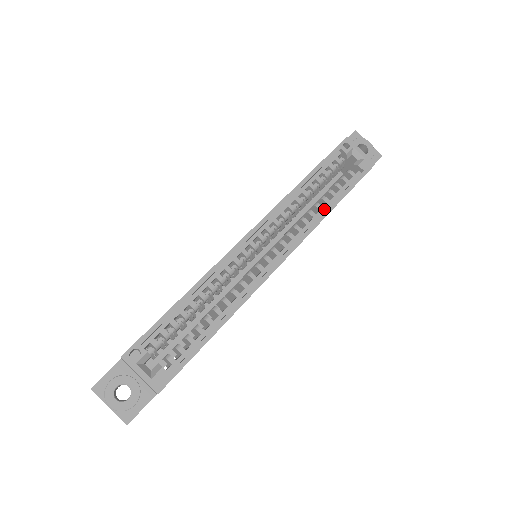
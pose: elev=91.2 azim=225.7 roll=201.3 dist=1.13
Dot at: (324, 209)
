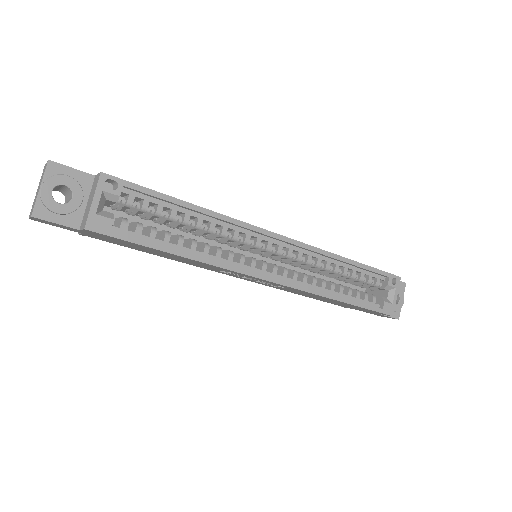
Dot at: (333, 293)
